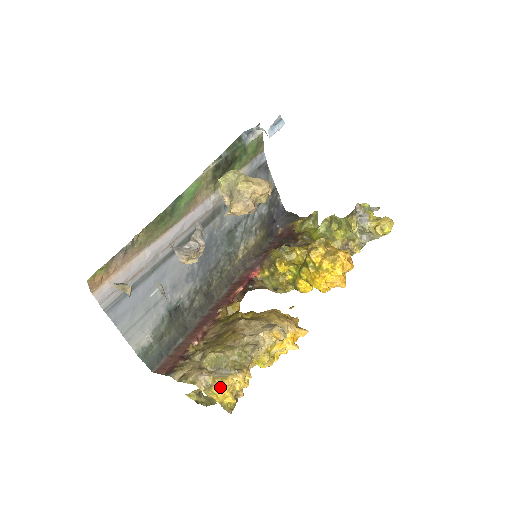
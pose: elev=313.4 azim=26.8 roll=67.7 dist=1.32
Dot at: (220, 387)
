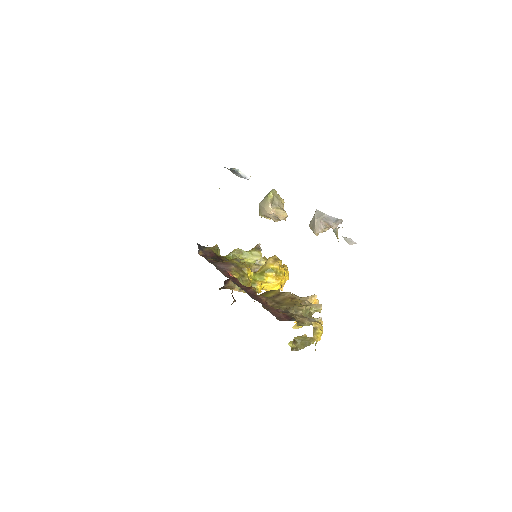
Dot at: (322, 327)
